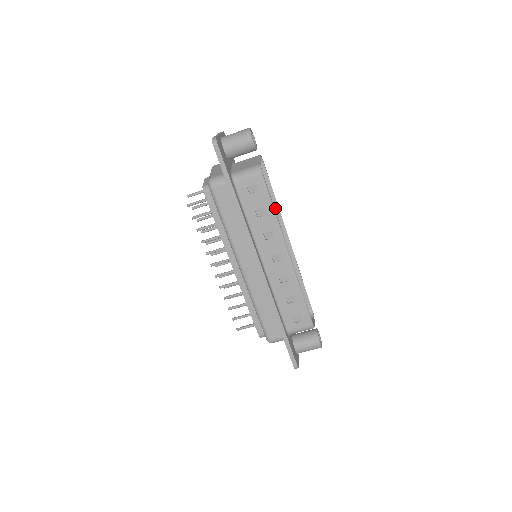
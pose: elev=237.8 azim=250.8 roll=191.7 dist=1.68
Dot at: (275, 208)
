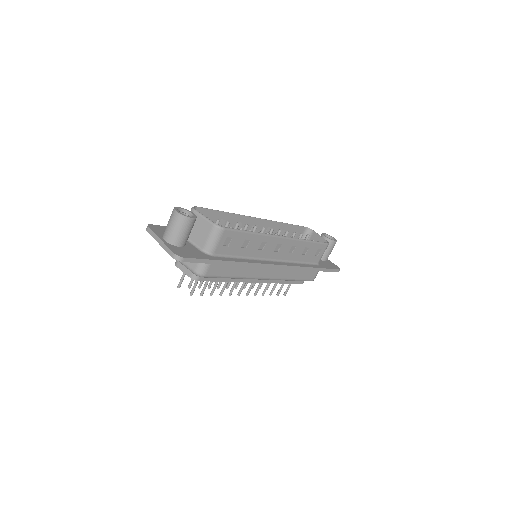
Dot at: (232, 217)
